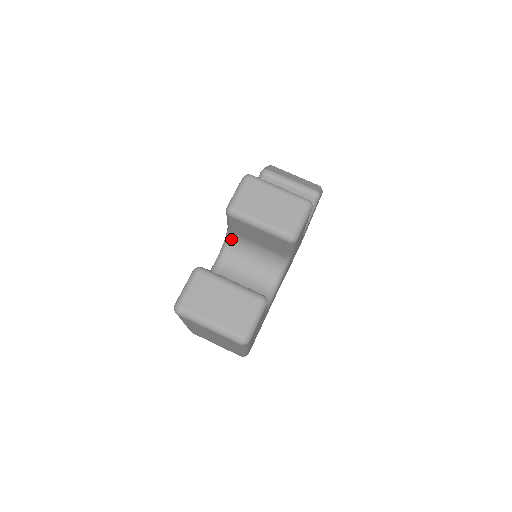
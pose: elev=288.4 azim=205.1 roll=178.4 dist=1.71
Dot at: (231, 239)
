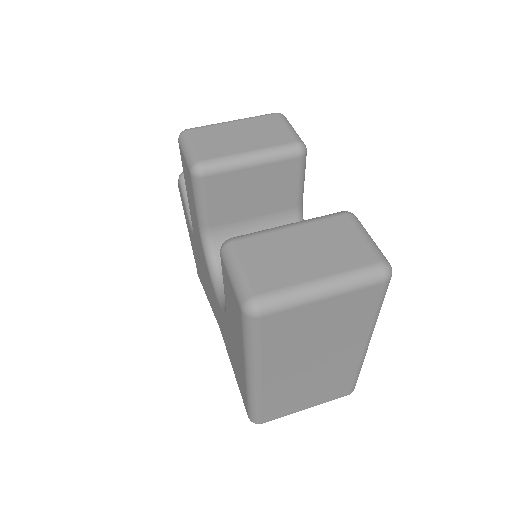
Dot at: (215, 244)
